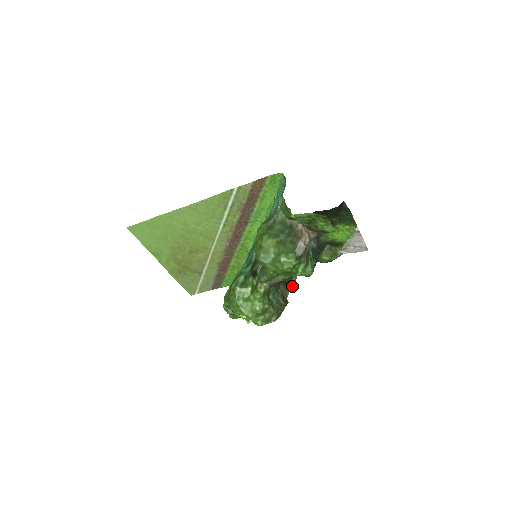
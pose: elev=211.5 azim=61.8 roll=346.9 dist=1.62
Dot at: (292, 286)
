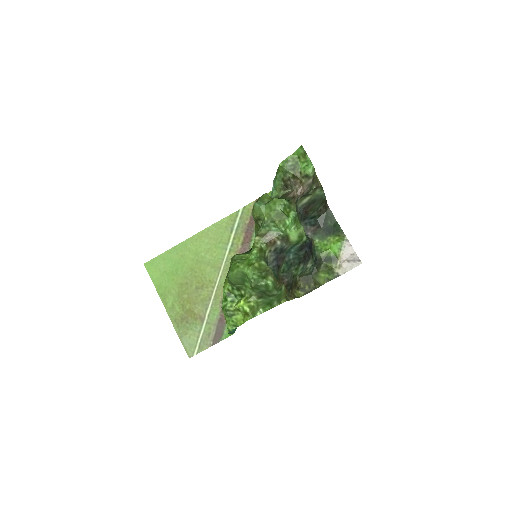
Dot at: occluded
